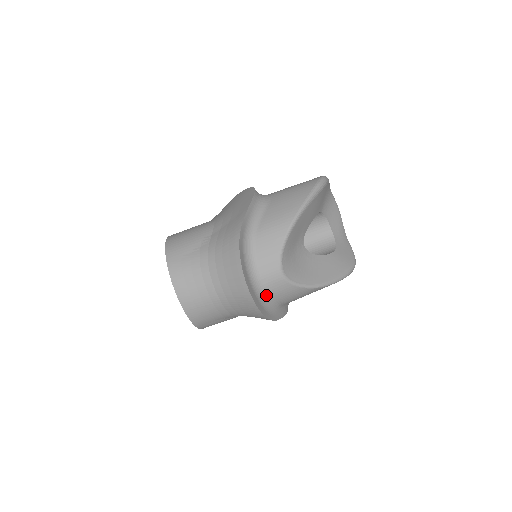
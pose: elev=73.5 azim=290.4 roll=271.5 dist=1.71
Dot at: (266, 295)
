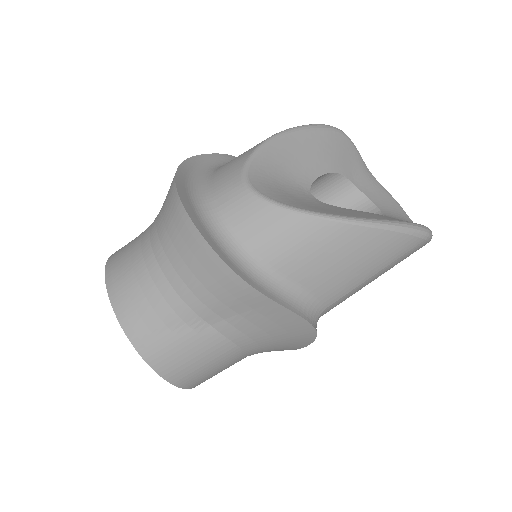
Dot at: (224, 227)
